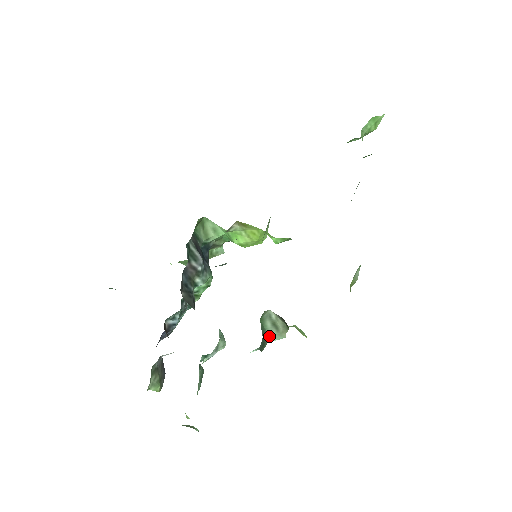
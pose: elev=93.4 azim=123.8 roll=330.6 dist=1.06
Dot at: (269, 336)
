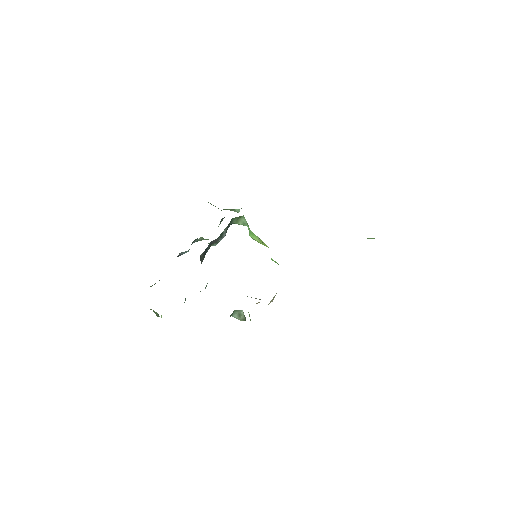
Dot at: (233, 315)
